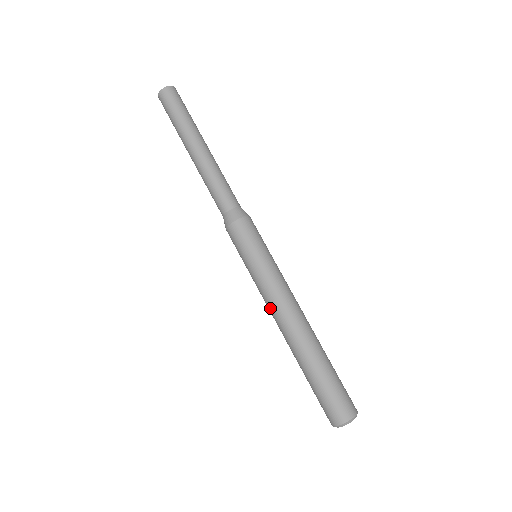
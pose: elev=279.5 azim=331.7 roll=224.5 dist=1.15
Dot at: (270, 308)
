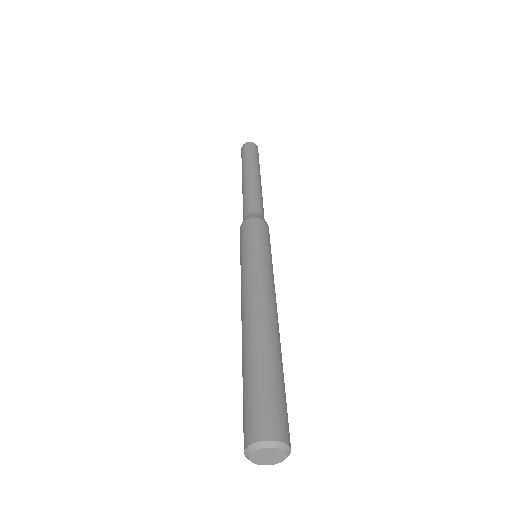
Dot at: (241, 296)
